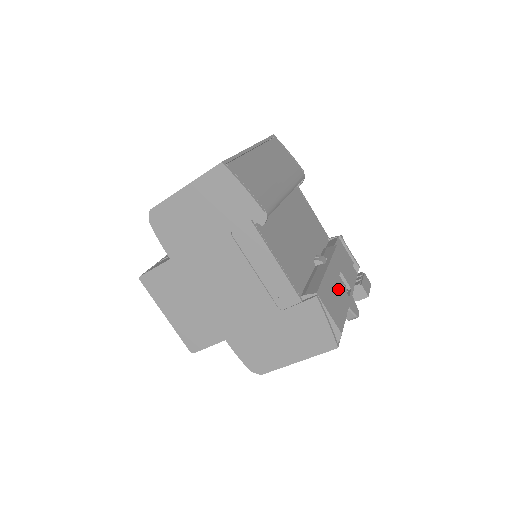
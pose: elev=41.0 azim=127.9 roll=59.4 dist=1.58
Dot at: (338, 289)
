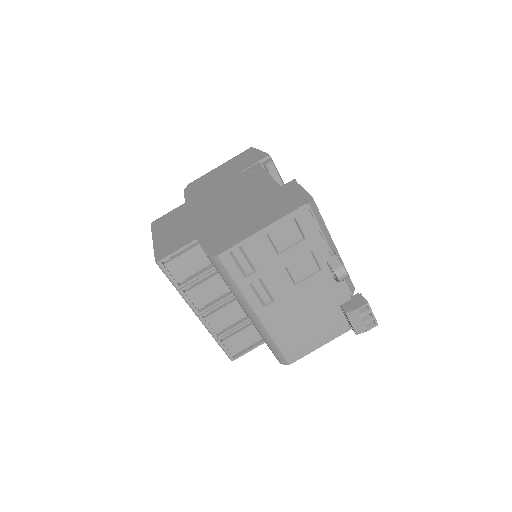
Dot at: occluded
